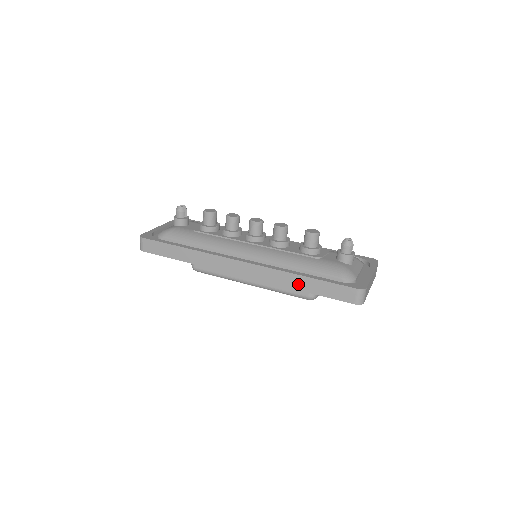
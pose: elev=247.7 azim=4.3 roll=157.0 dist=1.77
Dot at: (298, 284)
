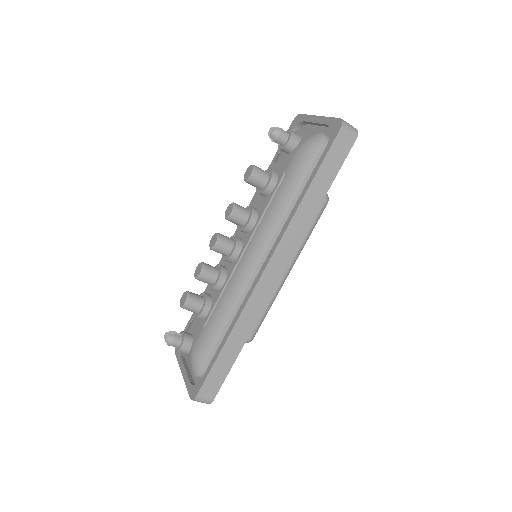
Dot at: (313, 202)
